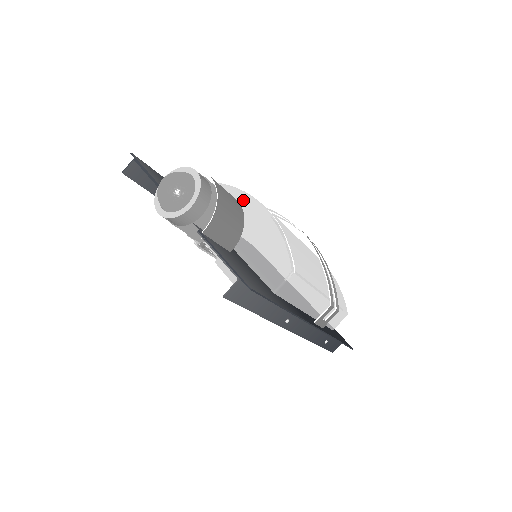
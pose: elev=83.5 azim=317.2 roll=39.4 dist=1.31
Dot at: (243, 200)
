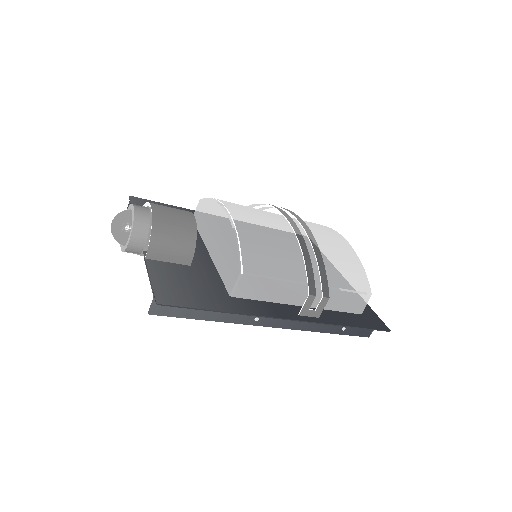
Dot at: (217, 210)
